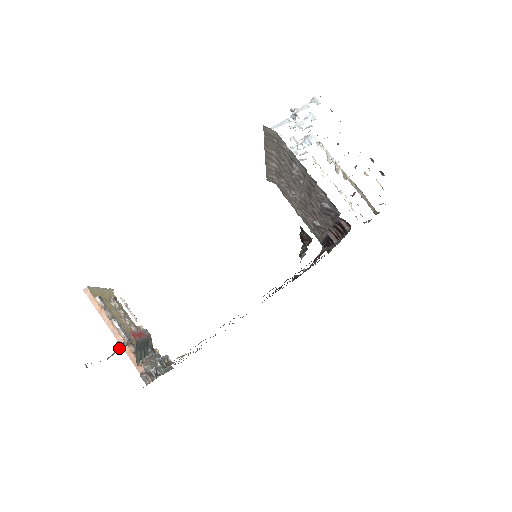
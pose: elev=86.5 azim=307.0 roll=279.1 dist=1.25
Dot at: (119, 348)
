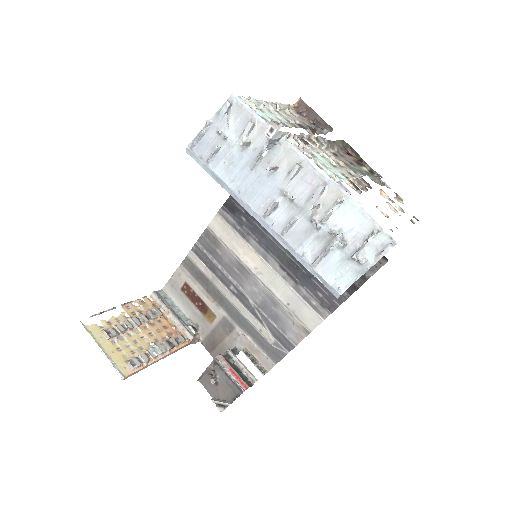
Dot at: (217, 382)
